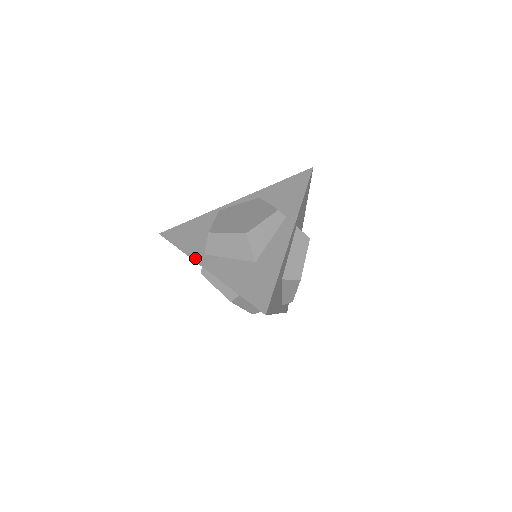
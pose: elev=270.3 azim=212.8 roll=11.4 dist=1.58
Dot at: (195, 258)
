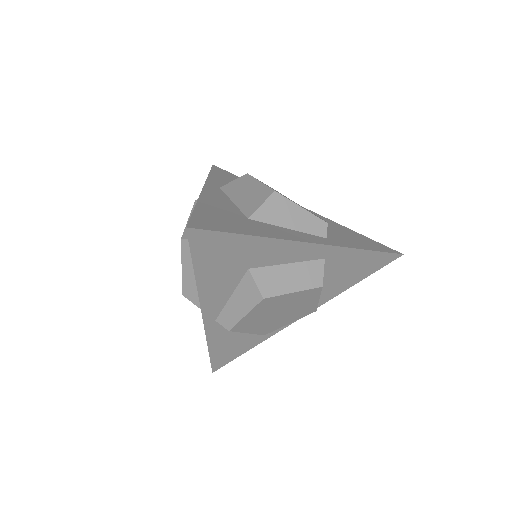
Dot at: (209, 182)
